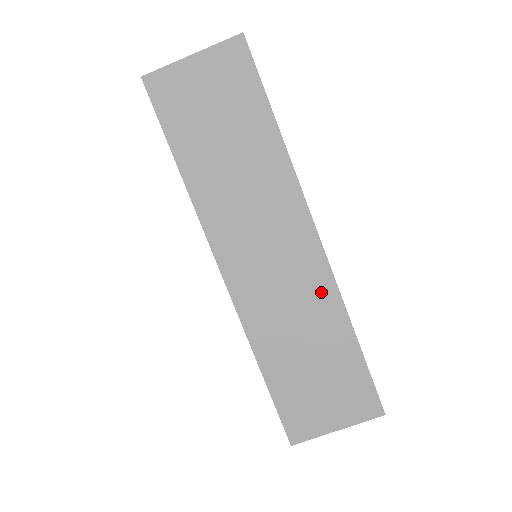
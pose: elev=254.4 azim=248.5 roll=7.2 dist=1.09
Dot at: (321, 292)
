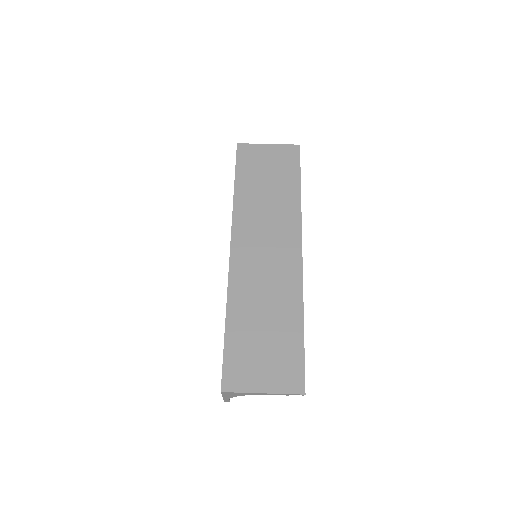
Dot at: (290, 286)
